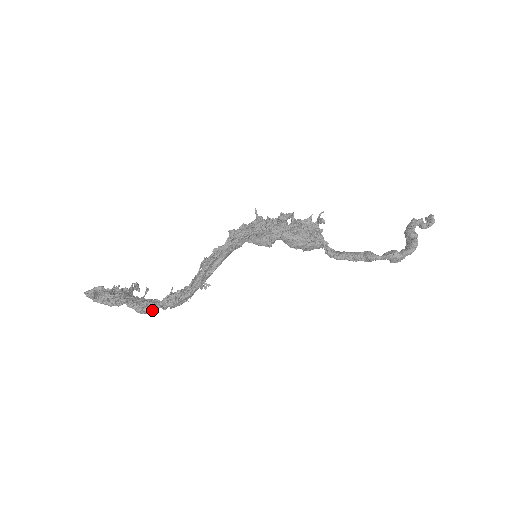
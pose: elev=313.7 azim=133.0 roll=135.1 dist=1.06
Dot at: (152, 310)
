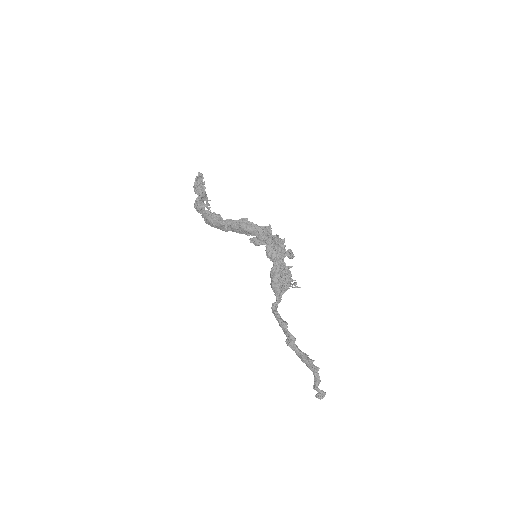
Dot at: (200, 209)
